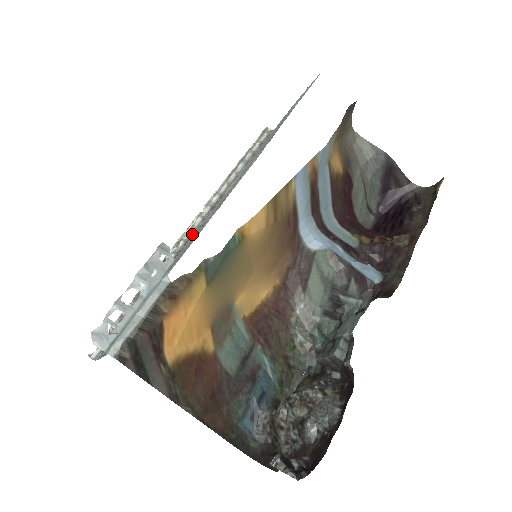
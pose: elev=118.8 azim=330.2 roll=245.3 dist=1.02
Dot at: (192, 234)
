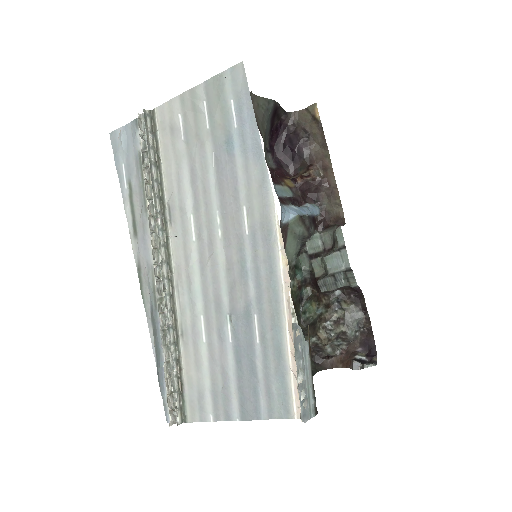
Dot at: (168, 268)
